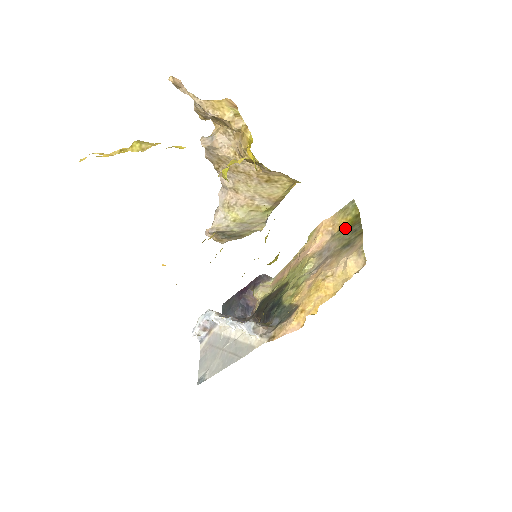
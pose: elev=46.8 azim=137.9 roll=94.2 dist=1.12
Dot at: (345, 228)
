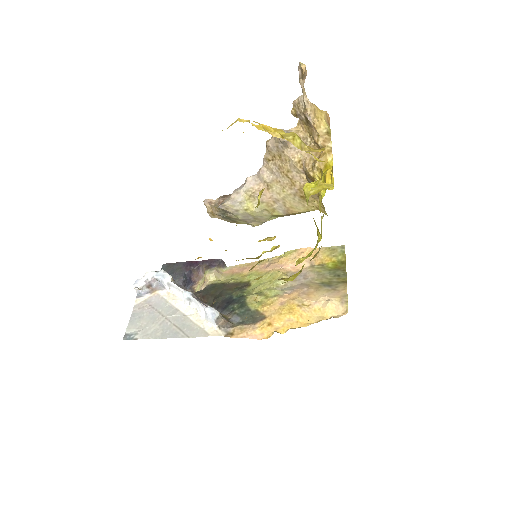
Dot at: (328, 267)
